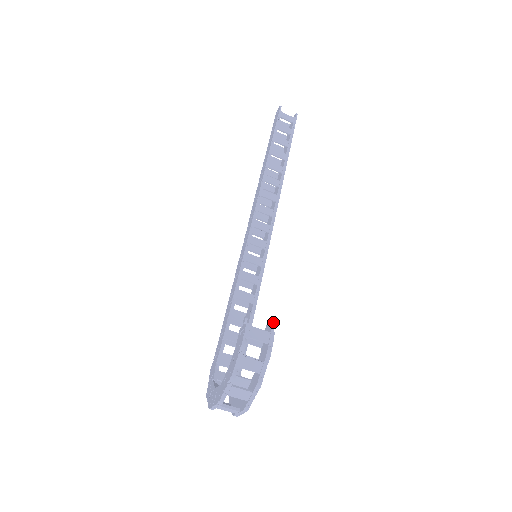
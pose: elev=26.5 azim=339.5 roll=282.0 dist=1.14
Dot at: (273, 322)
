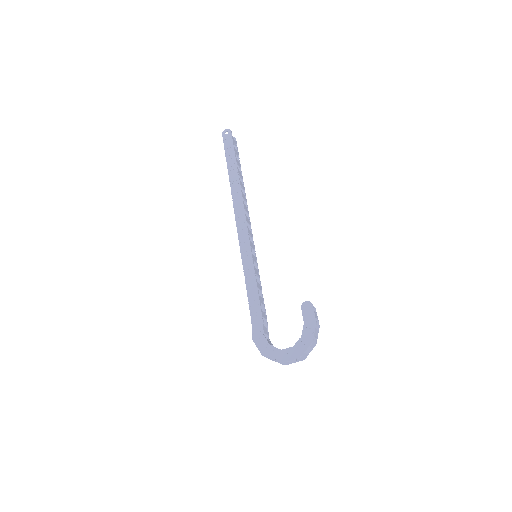
Dot at: occluded
